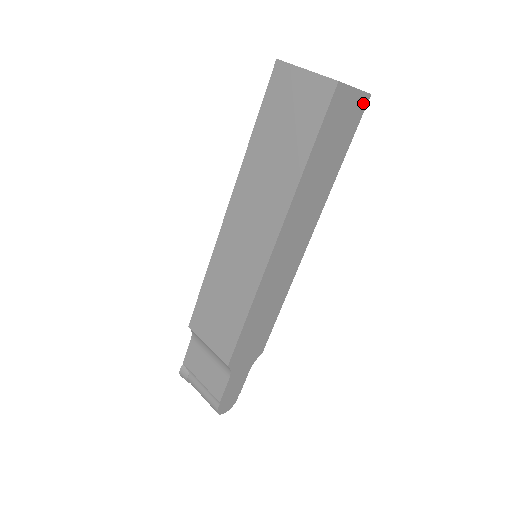
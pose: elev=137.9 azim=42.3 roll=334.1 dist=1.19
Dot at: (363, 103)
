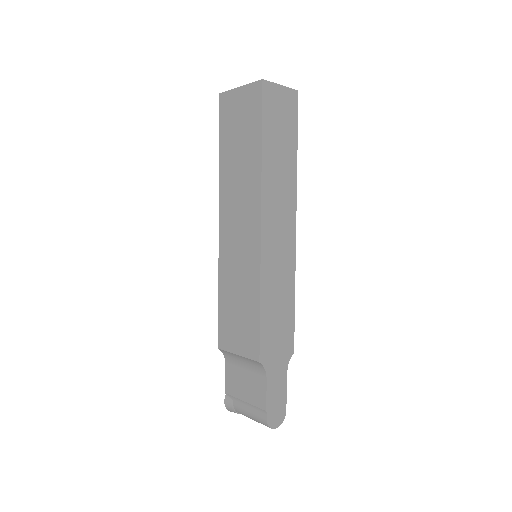
Dot at: (294, 98)
